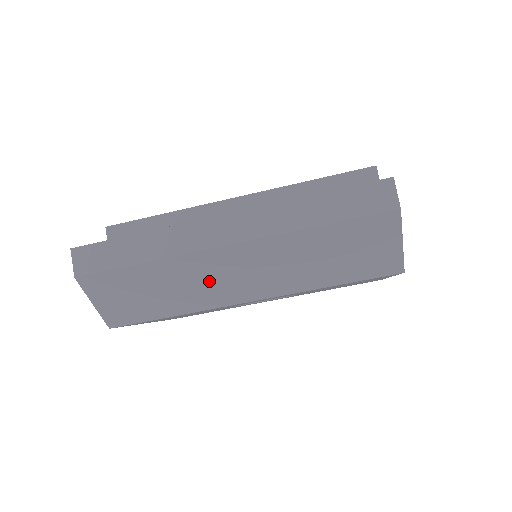
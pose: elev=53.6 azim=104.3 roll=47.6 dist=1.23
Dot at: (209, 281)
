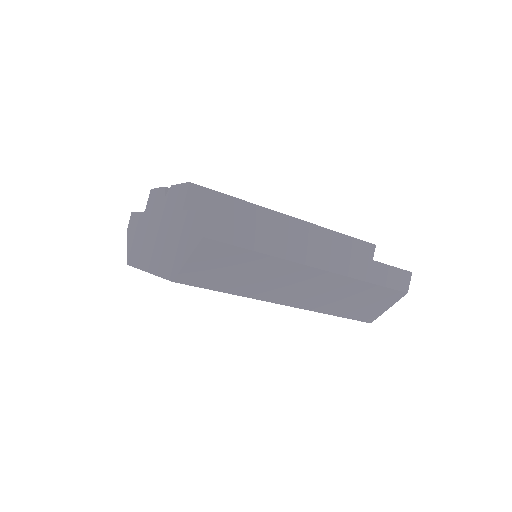
Dot at: (282, 283)
